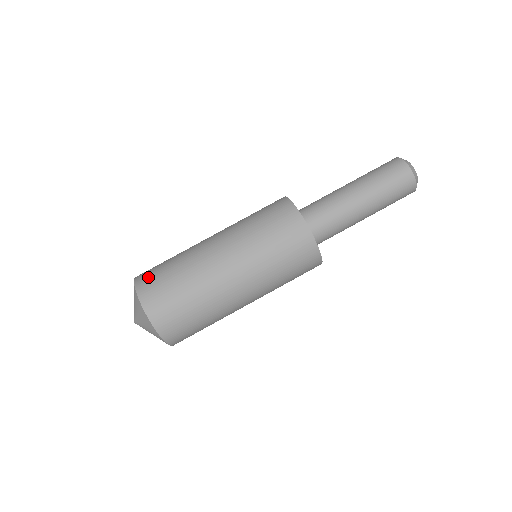
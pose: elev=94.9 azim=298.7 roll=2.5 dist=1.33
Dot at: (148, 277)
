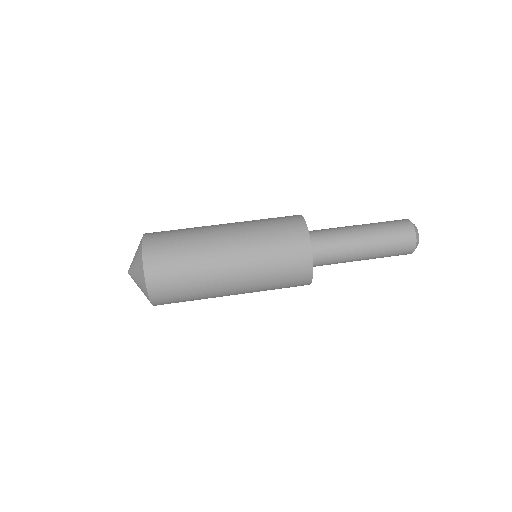
Dot at: (158, 232)
